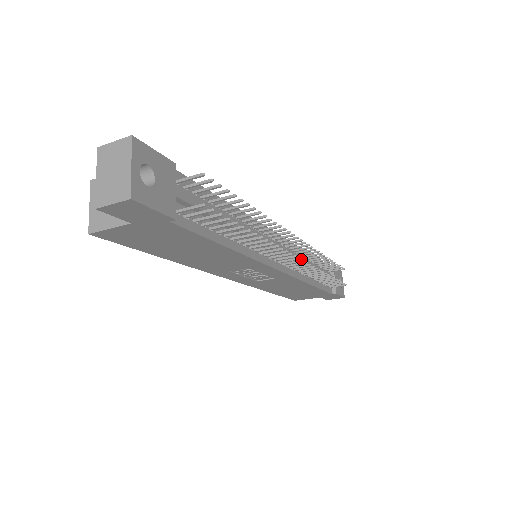
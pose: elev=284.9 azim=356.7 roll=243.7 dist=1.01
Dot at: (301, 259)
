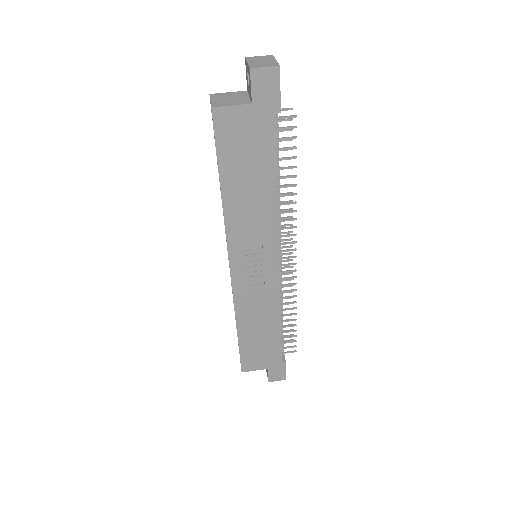
Dot at: (281, 283)
